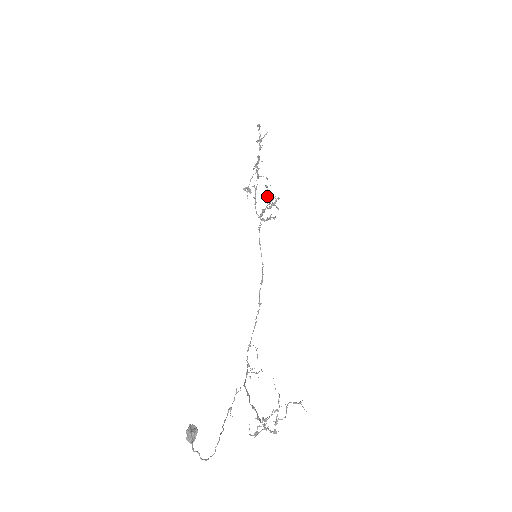
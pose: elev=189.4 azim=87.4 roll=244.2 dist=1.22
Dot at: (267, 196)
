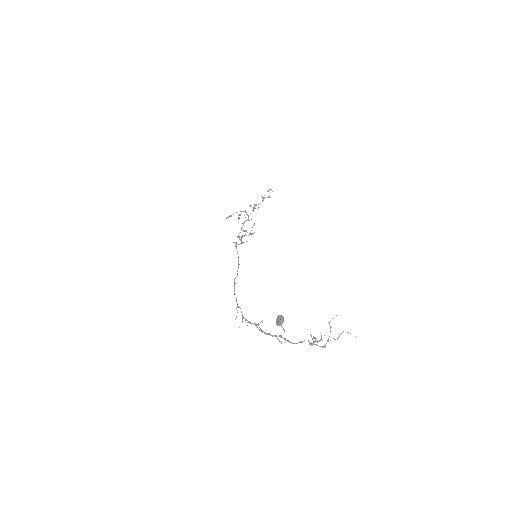
Dot at: occluded
